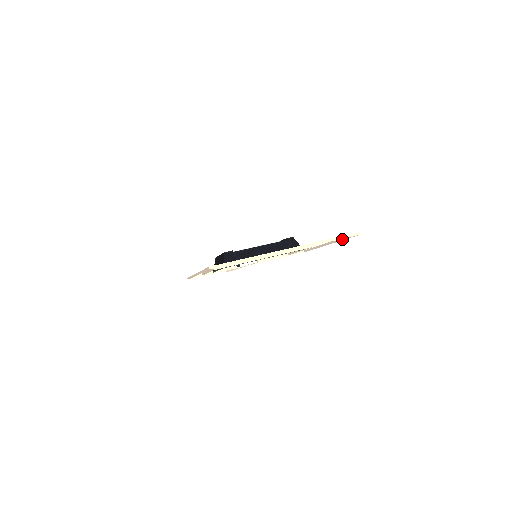
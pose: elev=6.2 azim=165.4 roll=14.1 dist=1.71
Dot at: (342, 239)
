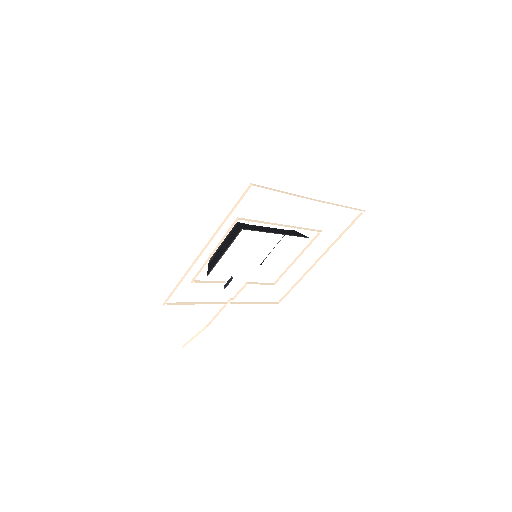
Dot at: (340, 236)
